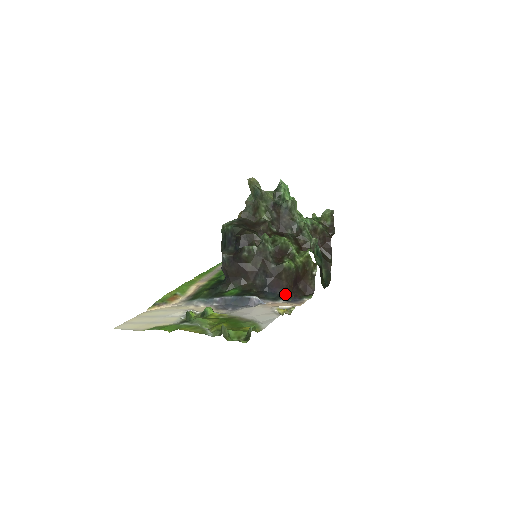
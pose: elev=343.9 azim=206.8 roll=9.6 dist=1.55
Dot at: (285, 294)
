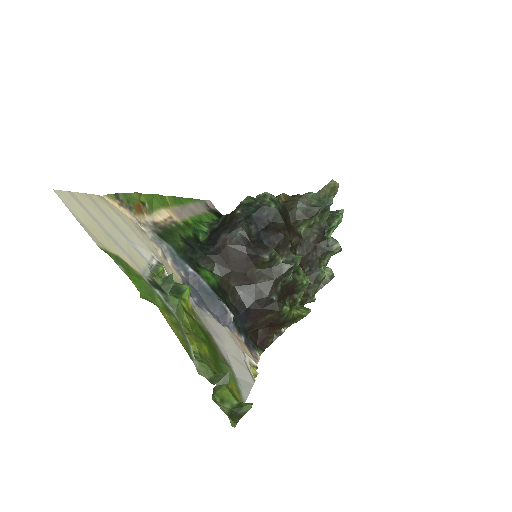
Dot at: (248, 330)
